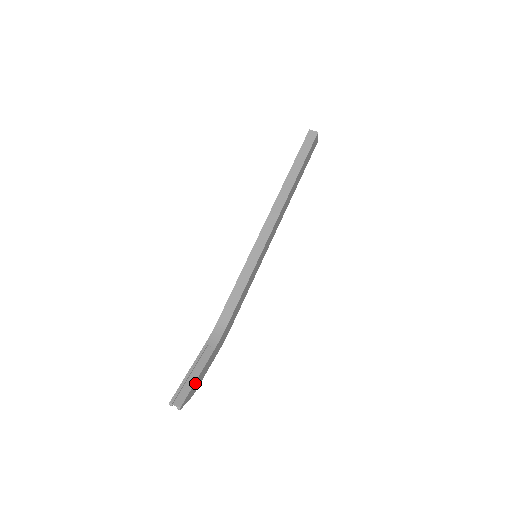
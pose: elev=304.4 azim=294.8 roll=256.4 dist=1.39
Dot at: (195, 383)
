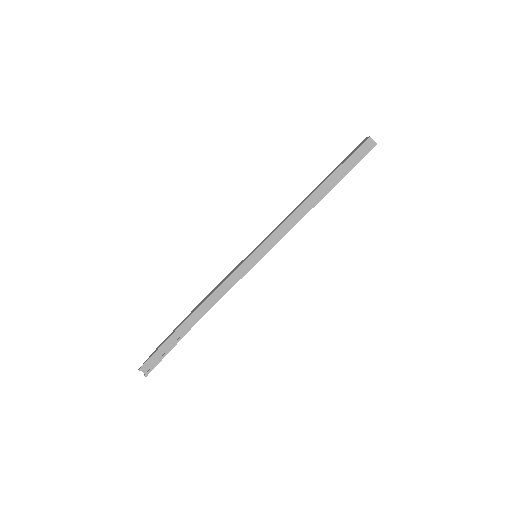
Dot at: (164, 356)
